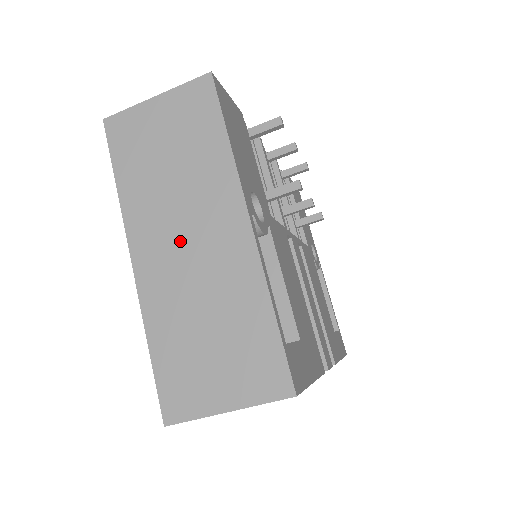
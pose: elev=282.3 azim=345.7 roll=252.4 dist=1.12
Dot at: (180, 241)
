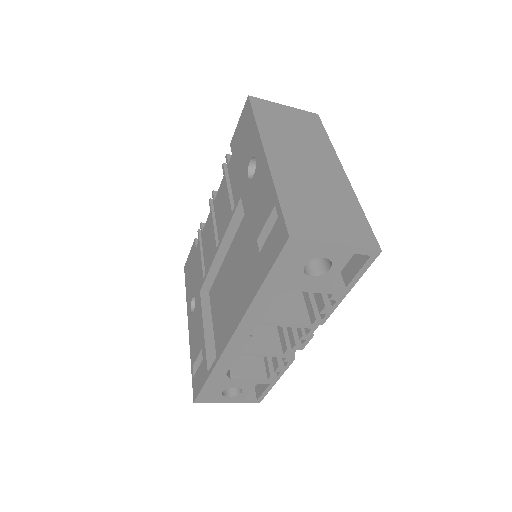
Dot at: (301, 160)
